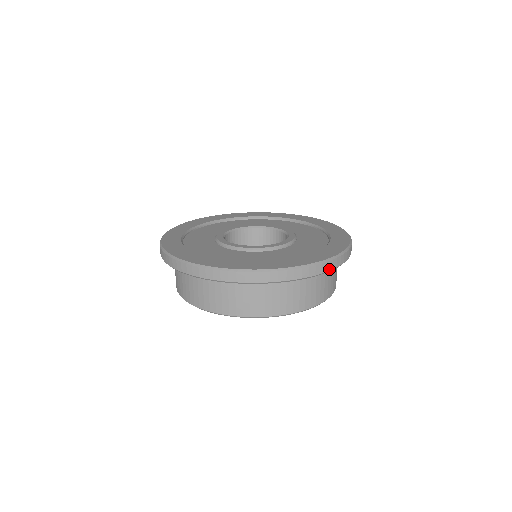
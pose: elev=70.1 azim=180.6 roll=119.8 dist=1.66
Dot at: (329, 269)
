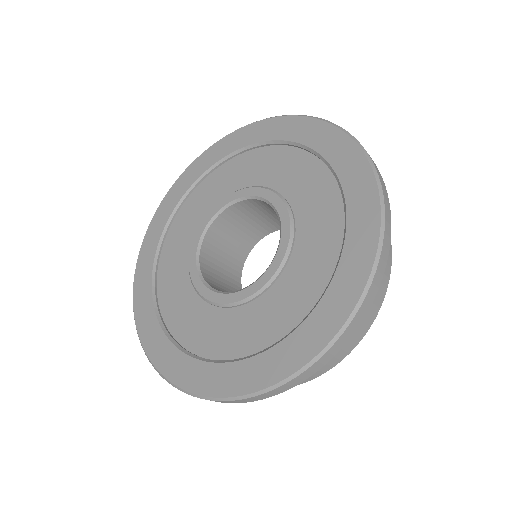
Dot at: (362, 318)
